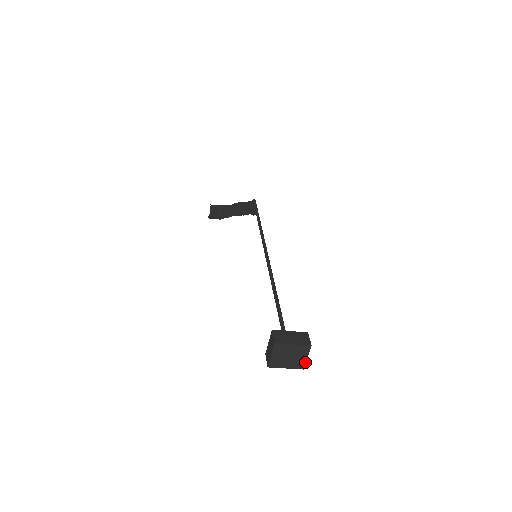
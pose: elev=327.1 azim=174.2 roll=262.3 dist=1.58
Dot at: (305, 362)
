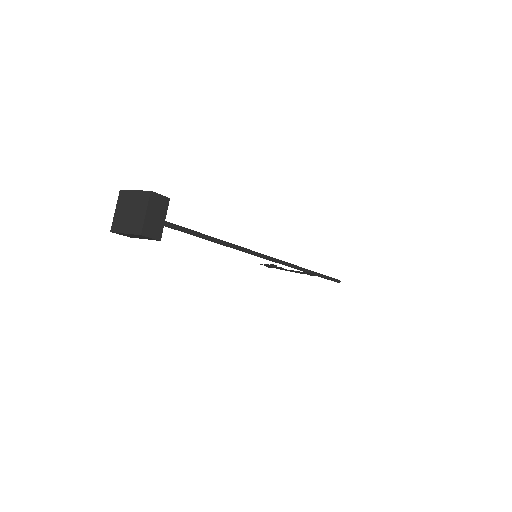
Dot at: (143, 221)
